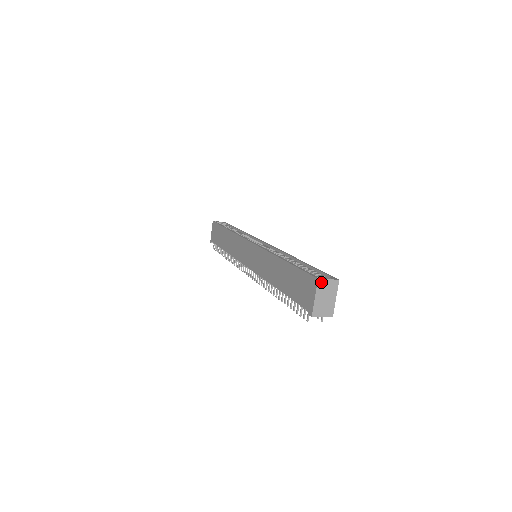
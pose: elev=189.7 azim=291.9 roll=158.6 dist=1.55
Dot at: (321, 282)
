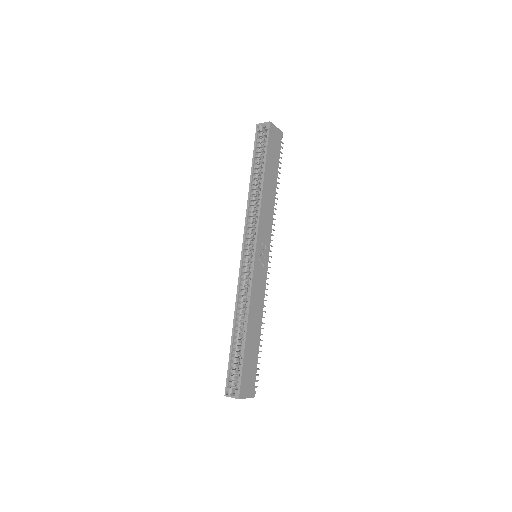
Dot at: (228, 396)
